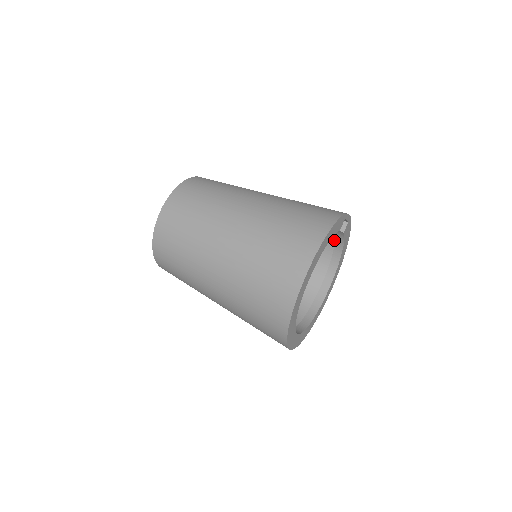
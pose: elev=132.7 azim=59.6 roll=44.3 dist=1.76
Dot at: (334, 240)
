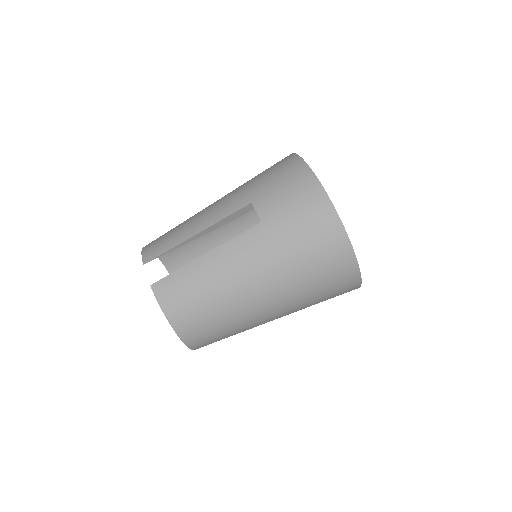
Dot at: occluded
